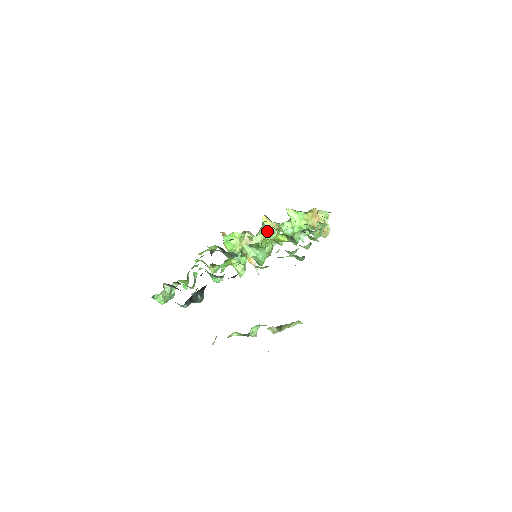
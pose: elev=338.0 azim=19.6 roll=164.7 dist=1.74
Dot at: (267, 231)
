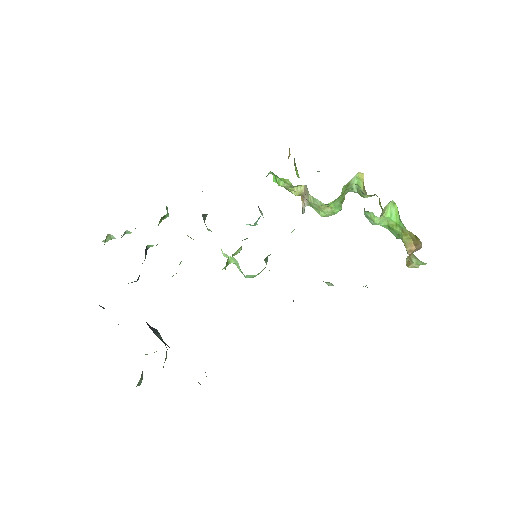
Dot at: (357, 184)
